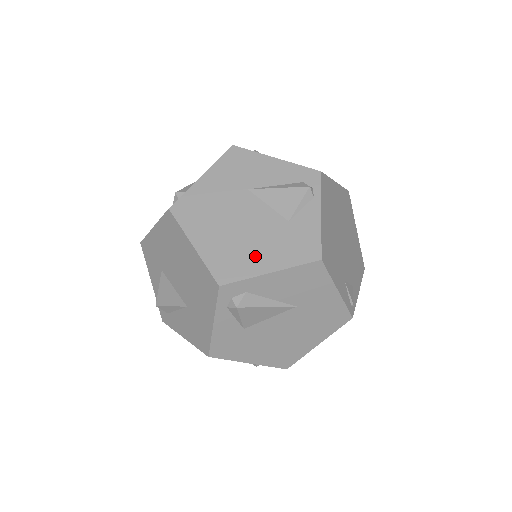
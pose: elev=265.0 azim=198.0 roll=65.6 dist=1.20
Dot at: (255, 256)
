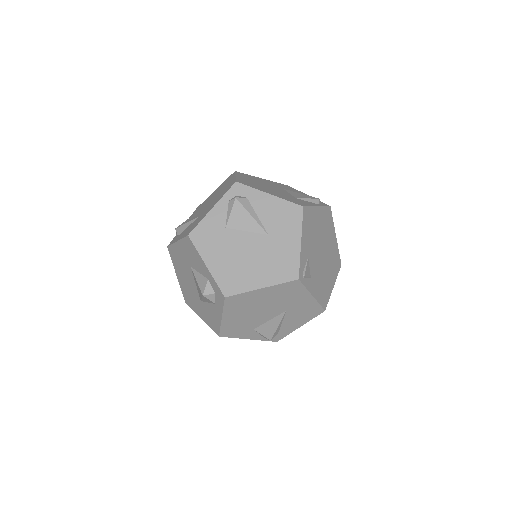
Dot at: (266, 190)
